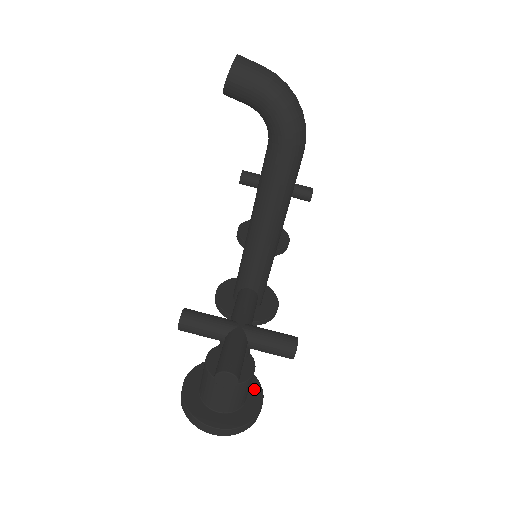
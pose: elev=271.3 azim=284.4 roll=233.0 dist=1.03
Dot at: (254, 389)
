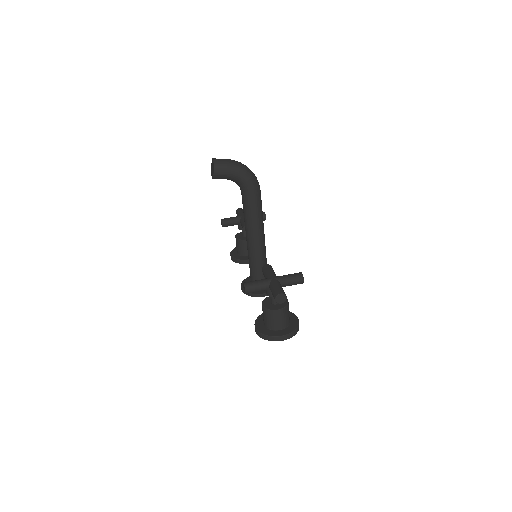
Dot at: (290, 315)
